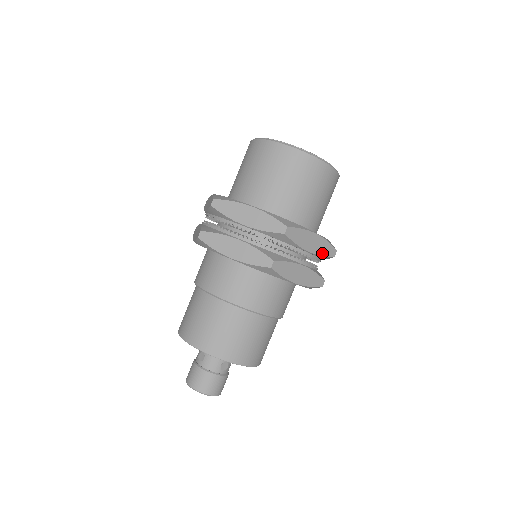
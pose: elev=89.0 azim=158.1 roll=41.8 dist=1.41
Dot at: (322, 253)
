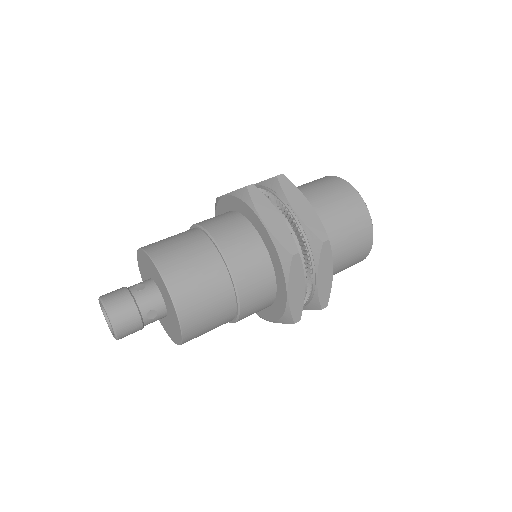
Dot at: (320, 294)
